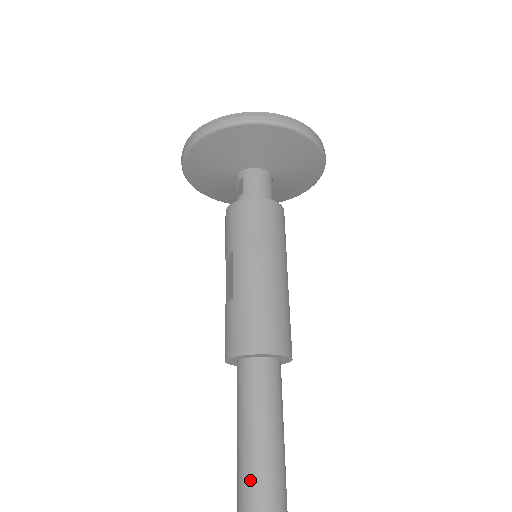
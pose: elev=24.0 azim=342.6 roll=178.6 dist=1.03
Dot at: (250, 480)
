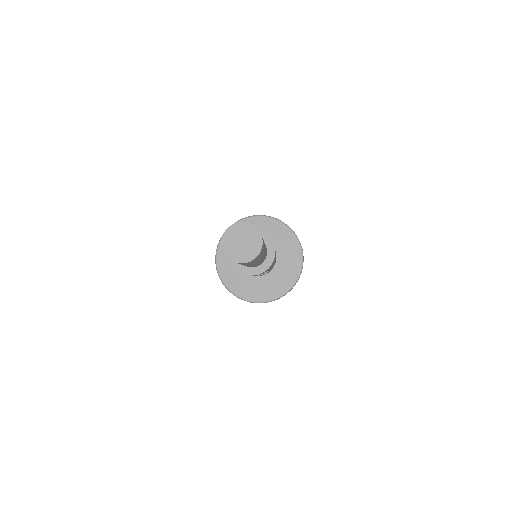
Dot at: occluded
